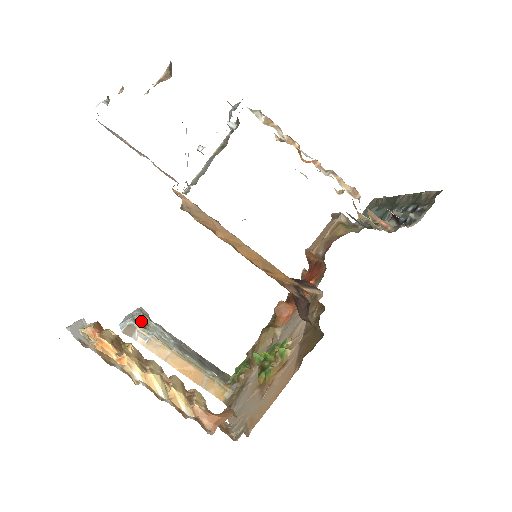
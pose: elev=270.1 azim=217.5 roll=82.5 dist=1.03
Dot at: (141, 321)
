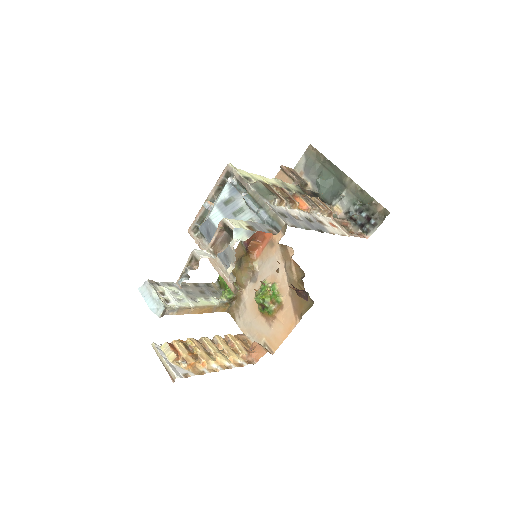
Dot at: (160, 296)
